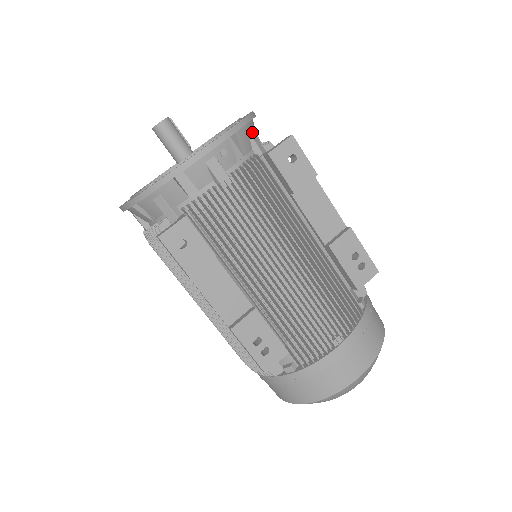
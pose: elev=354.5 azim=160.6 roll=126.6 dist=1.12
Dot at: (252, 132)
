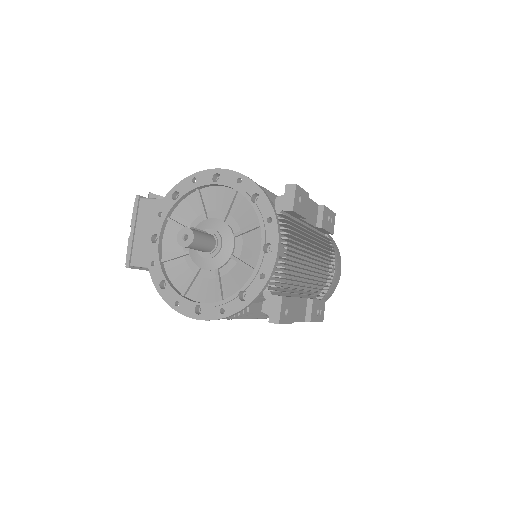
Dot at: occluded
